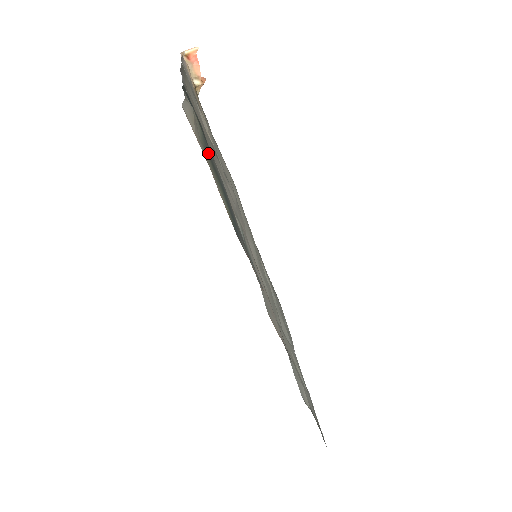
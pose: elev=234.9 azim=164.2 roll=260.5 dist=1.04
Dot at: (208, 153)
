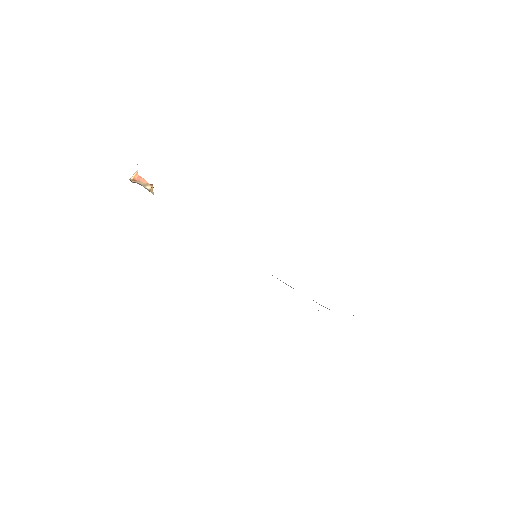
Dot at: occluded
